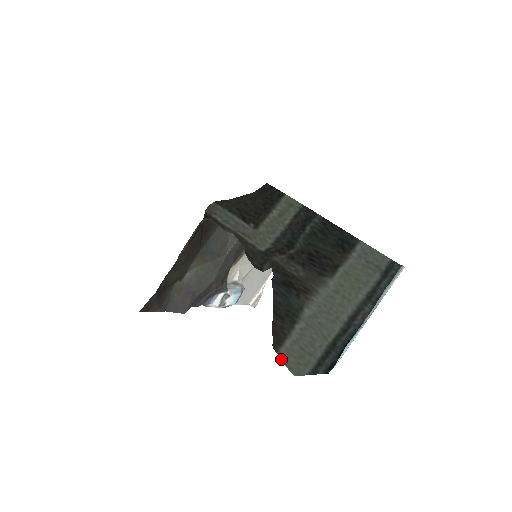
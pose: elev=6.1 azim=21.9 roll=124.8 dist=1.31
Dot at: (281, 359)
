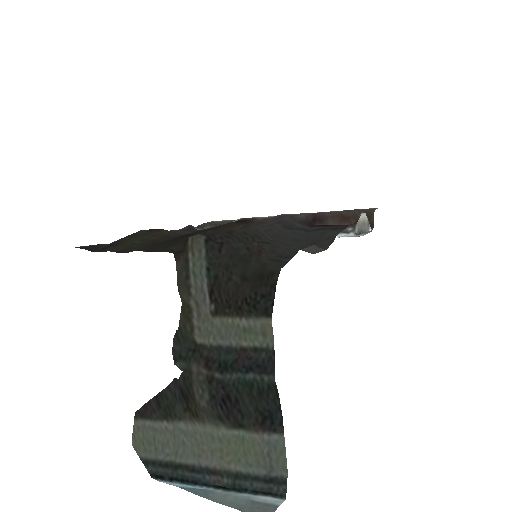
Dot at: (133, 426)
